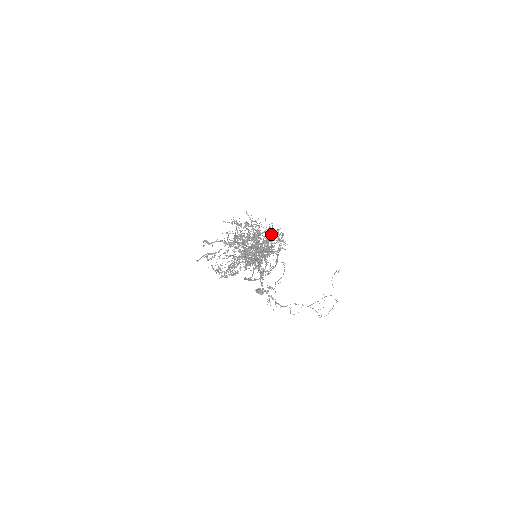
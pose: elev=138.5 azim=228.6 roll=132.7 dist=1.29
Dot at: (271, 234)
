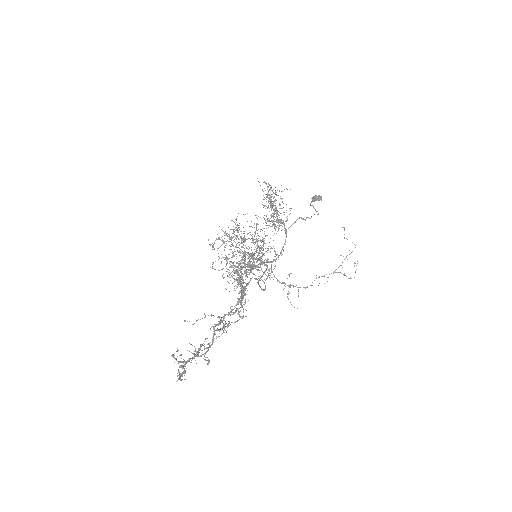
Dot at: occluded
